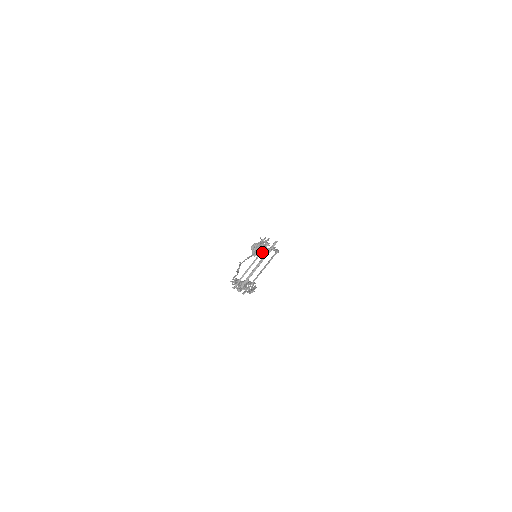
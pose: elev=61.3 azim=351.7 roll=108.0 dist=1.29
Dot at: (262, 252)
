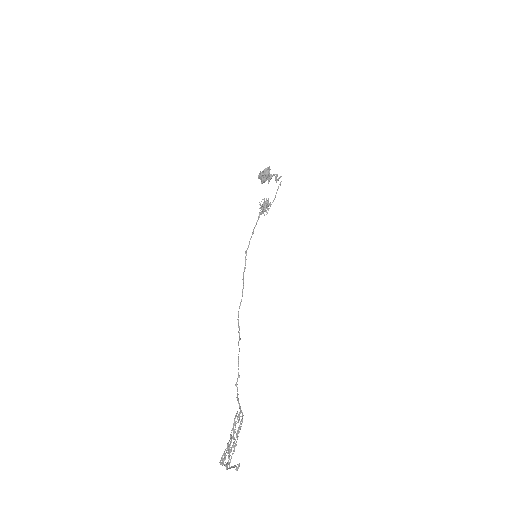
Dot at: occluded
